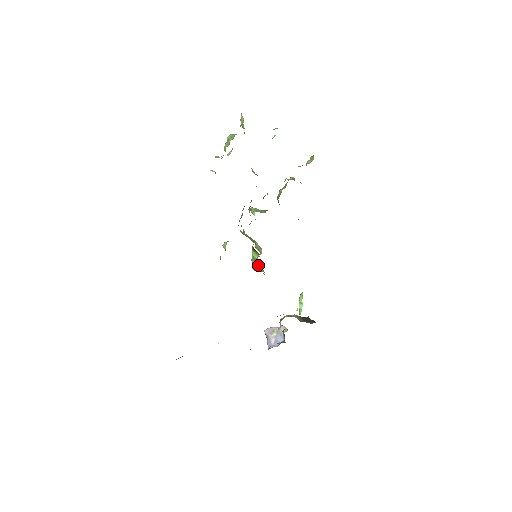
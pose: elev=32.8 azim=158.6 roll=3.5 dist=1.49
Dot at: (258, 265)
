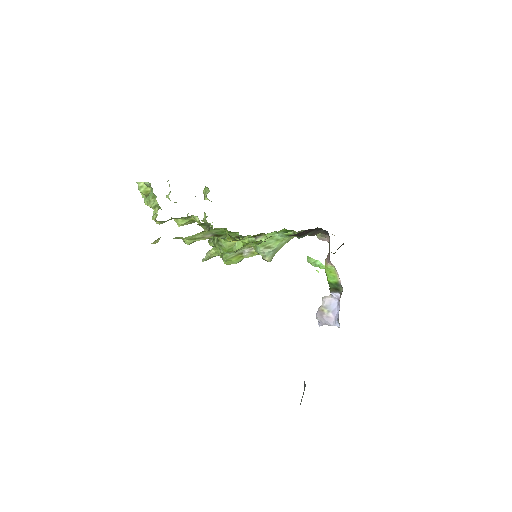
Dot at: (270, 244)
